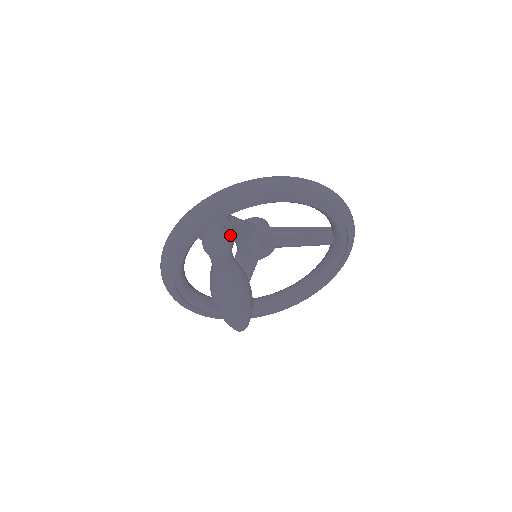
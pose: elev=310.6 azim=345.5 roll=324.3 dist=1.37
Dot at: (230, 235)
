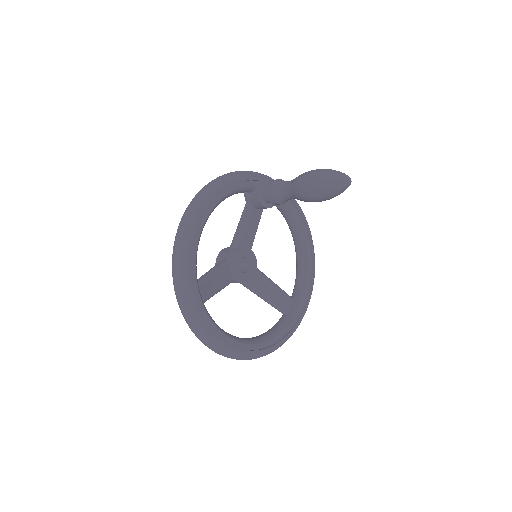
Dot at: occluded
